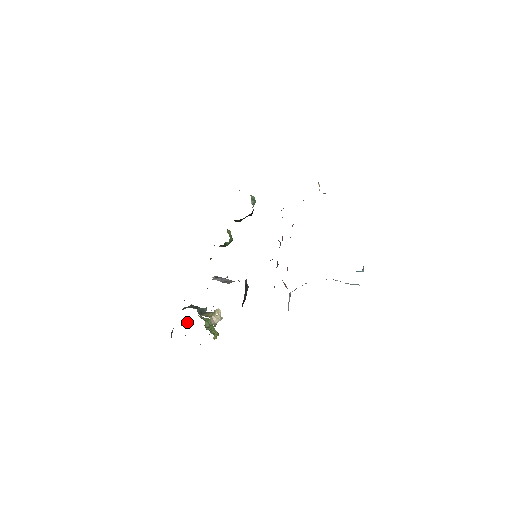
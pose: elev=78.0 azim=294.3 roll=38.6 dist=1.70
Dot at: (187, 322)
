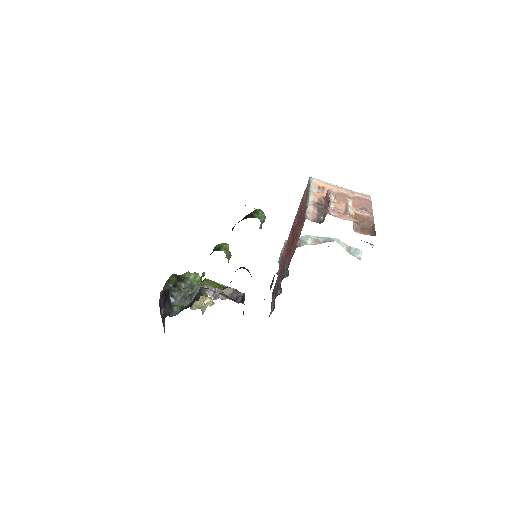
Dot at: (173, 283)
